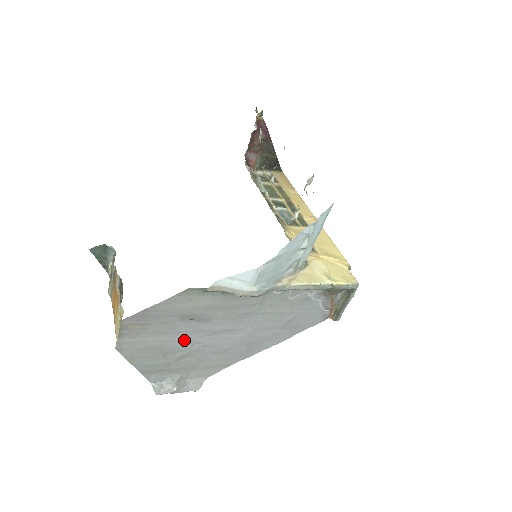
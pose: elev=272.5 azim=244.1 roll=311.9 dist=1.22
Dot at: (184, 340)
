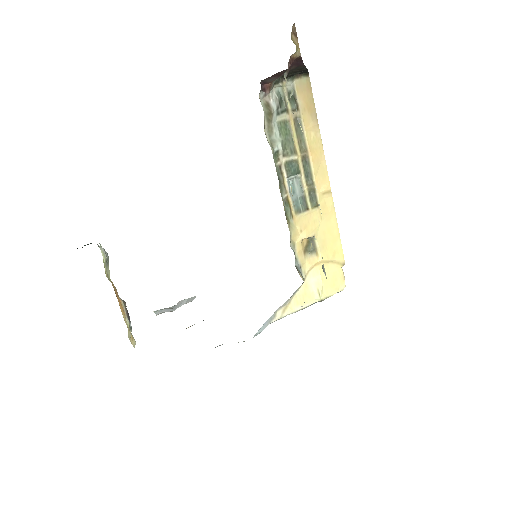
Dot at: occluded
